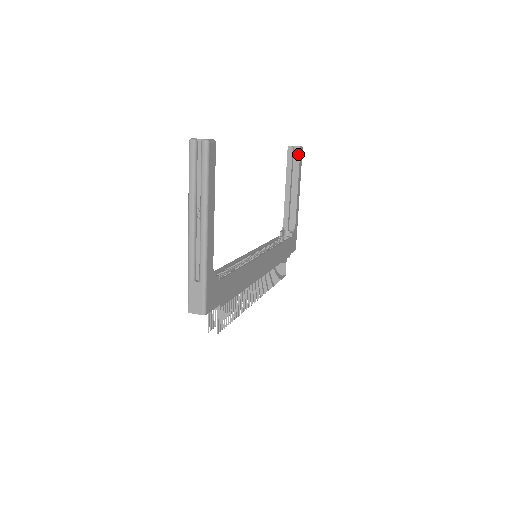
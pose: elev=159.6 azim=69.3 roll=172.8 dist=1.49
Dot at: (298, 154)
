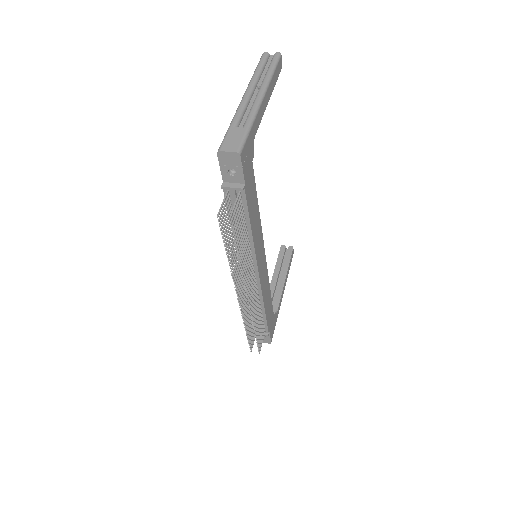
Dot at: (290, 252)
